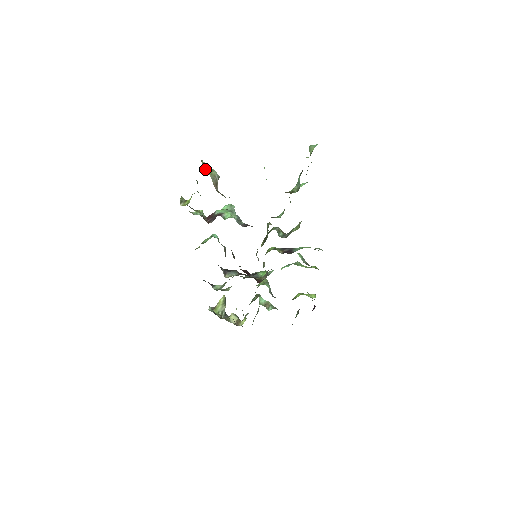
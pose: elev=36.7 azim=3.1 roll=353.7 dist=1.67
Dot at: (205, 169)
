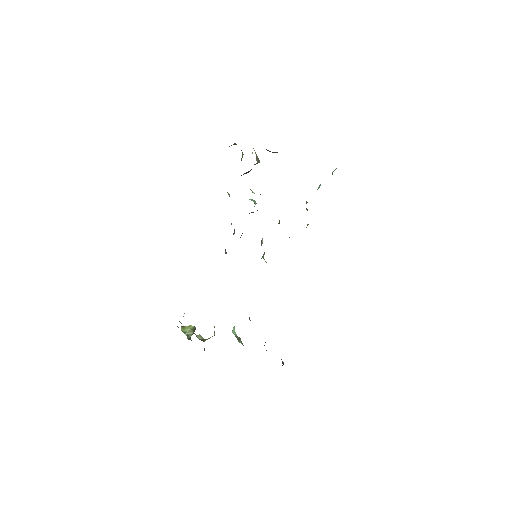
Dot at: (253, 148)
